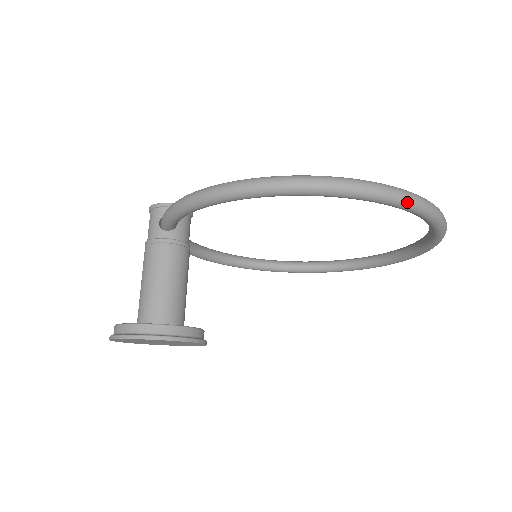
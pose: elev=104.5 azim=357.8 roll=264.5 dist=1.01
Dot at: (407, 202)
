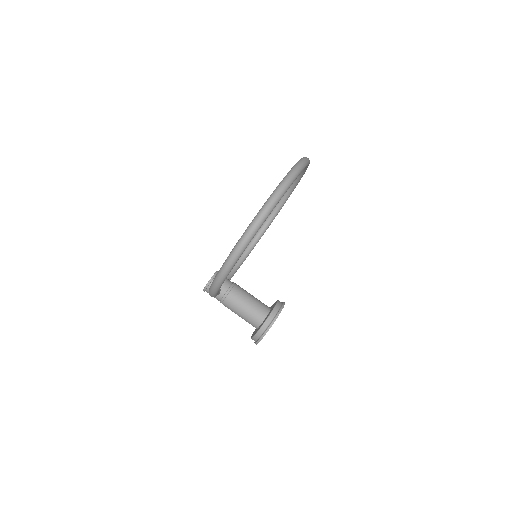
Dot at: (267, 214)
